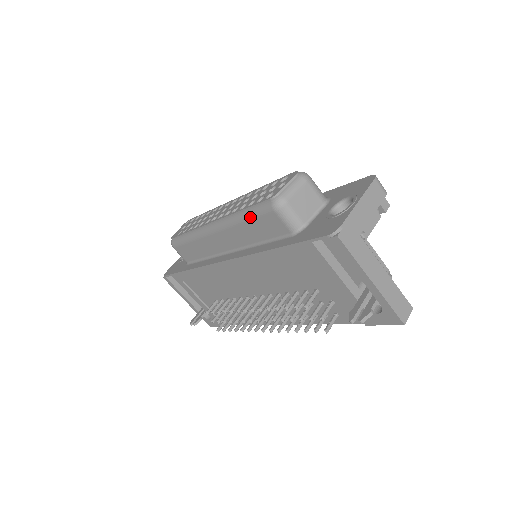
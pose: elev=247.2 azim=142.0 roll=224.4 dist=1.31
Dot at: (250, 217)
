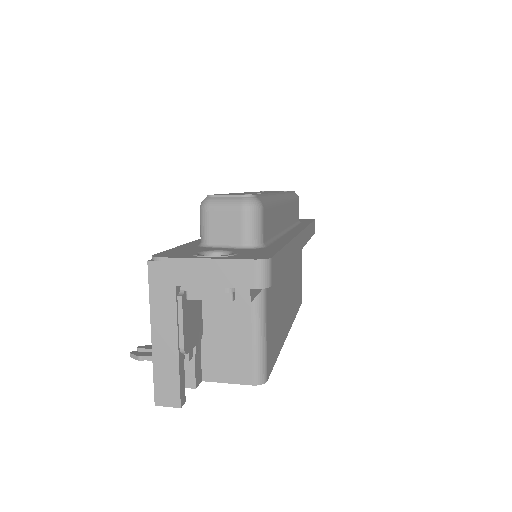
Dot at: occluded
